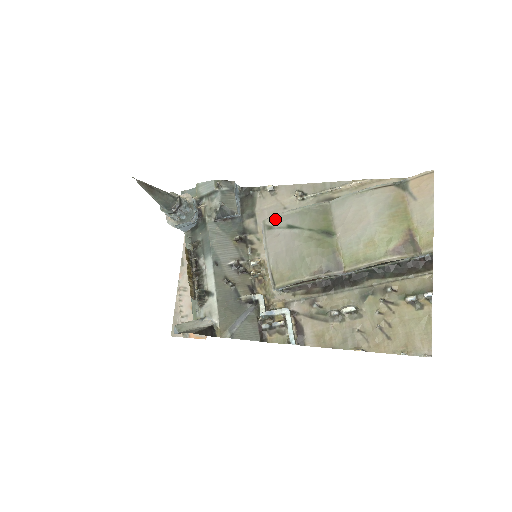
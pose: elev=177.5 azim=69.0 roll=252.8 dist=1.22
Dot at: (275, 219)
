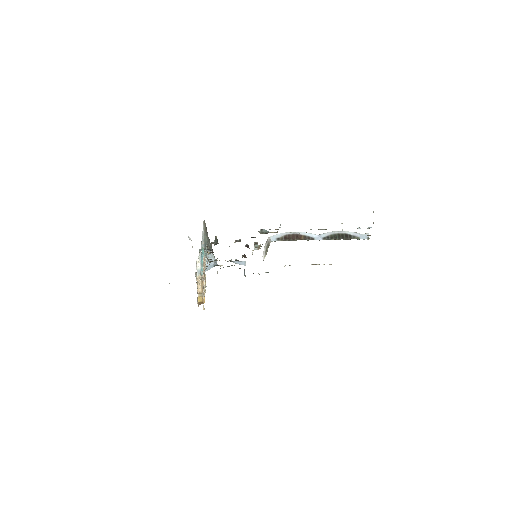
Dot at: occluded
